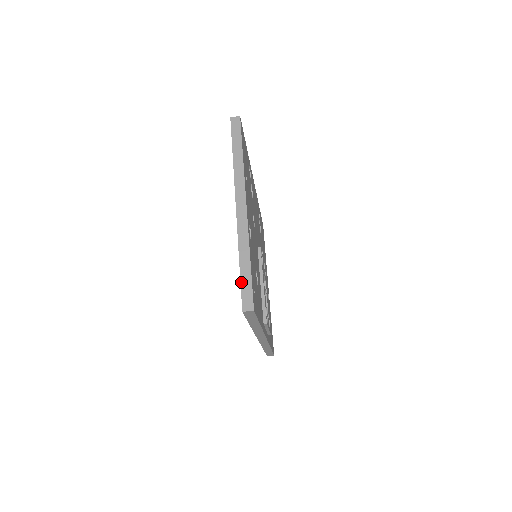
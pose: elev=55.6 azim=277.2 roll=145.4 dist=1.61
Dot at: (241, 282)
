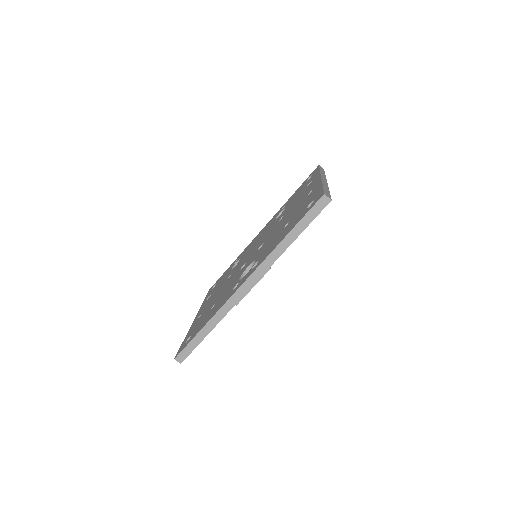
Dot at: (324, 189)
